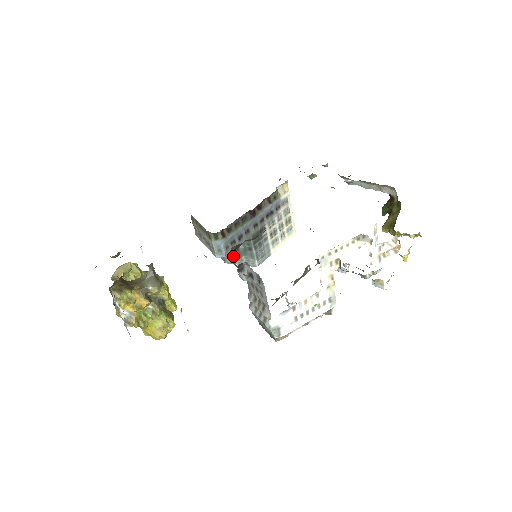
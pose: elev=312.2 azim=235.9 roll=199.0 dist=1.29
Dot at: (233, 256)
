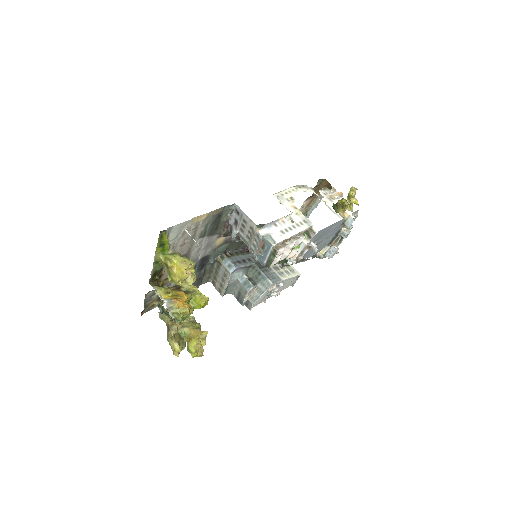
Dot at: (249, 282)
